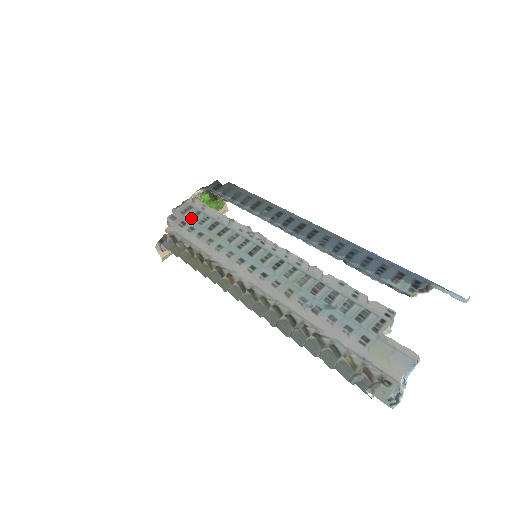
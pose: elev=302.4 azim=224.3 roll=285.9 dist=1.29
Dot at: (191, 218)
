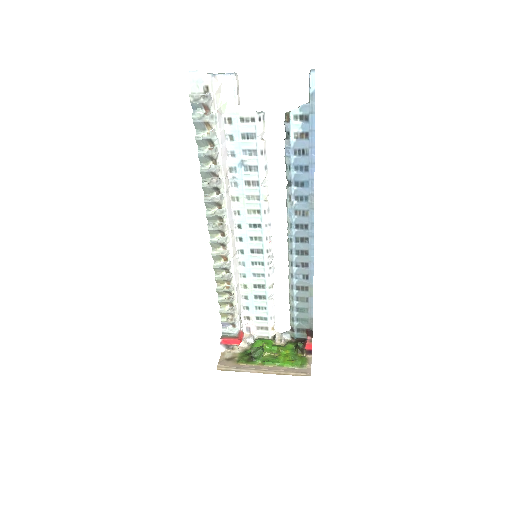
Dot at: (257, 318)
